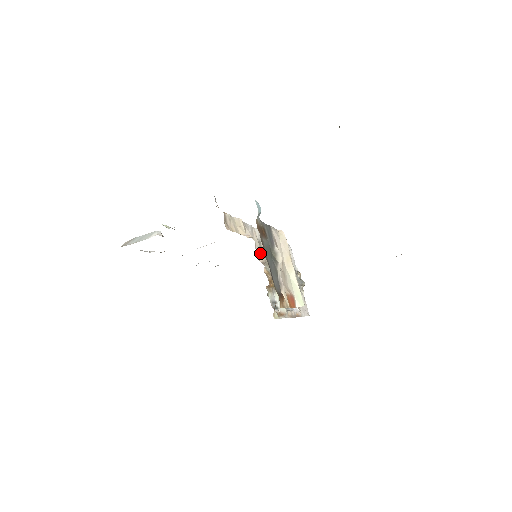
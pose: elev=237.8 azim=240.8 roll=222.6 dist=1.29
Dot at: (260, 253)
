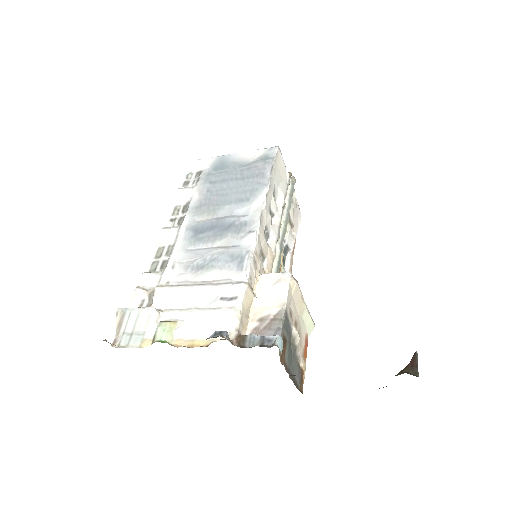
Dot at: (262, 262)
